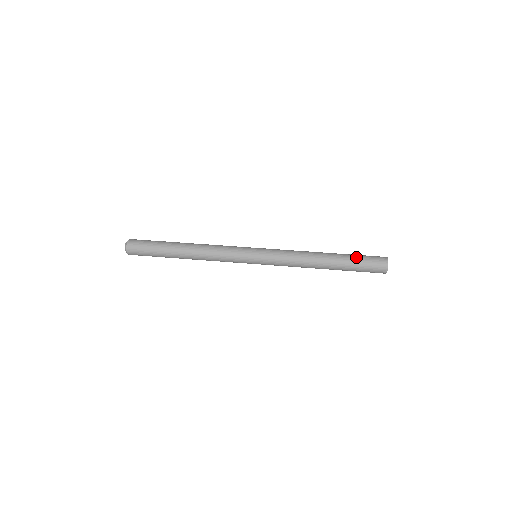
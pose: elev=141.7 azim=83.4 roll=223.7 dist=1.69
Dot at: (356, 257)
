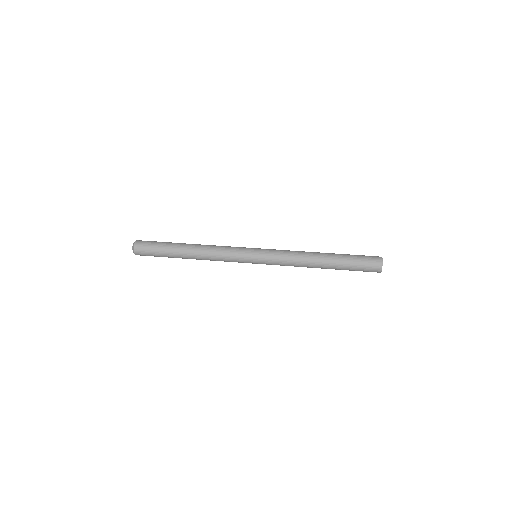
Dot at: occluded
